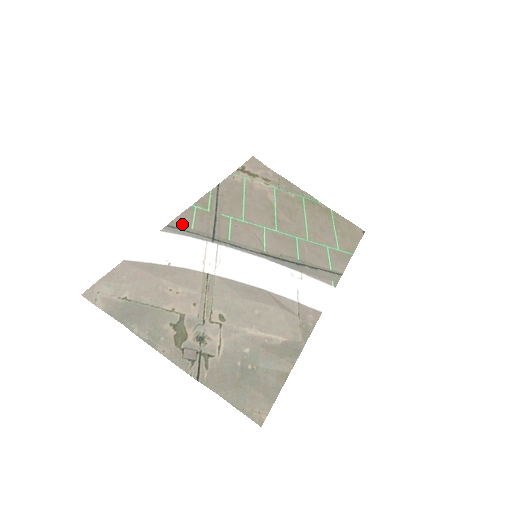
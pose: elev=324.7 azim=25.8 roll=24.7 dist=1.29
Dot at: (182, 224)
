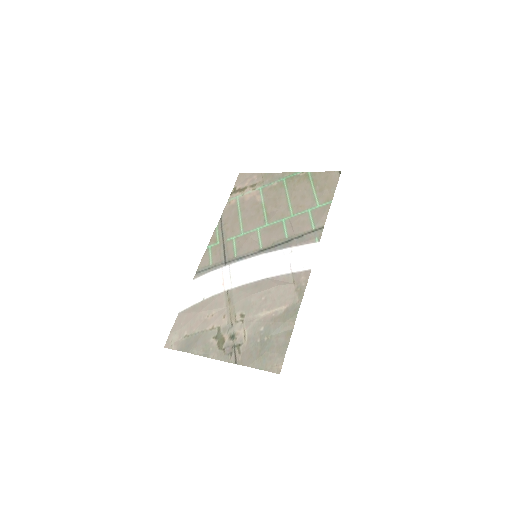
Dot at: (204, 266)
